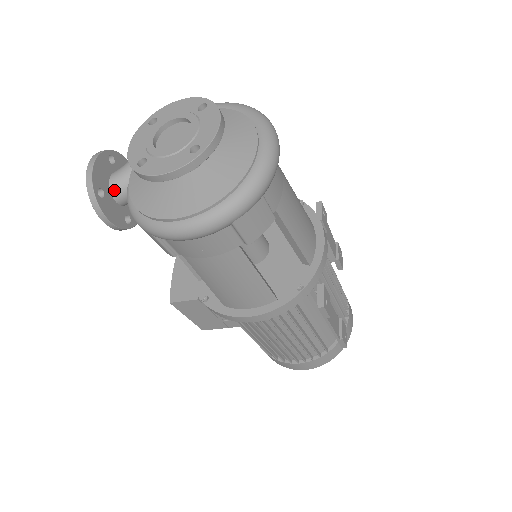
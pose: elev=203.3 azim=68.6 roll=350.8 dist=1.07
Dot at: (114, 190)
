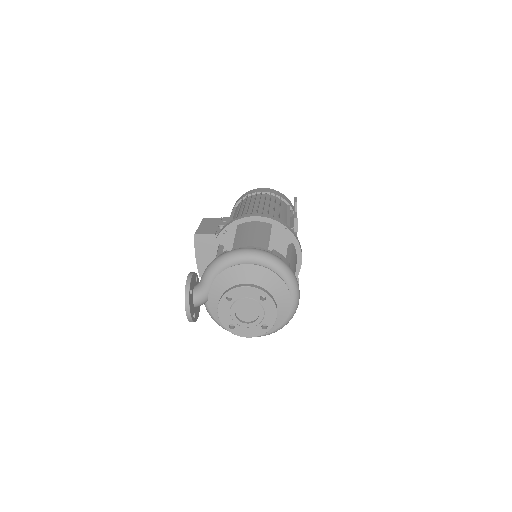
Dot at: (197, 306)
